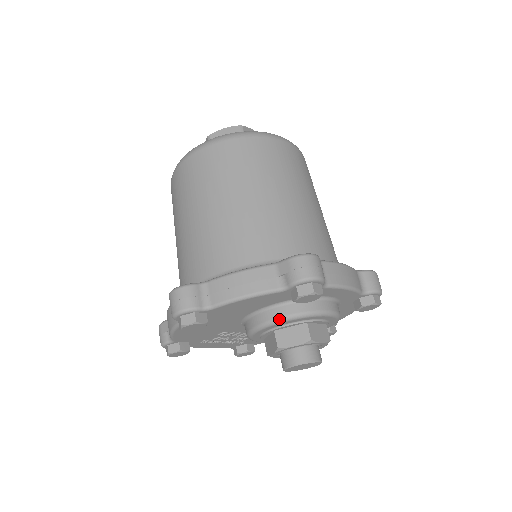
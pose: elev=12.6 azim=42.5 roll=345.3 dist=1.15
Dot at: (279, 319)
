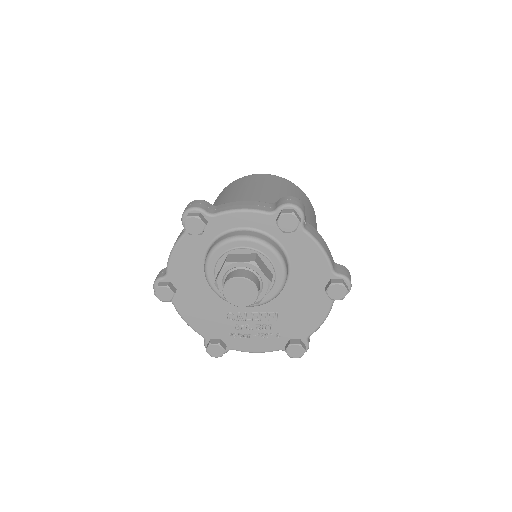
Dot at: (206, 260)
